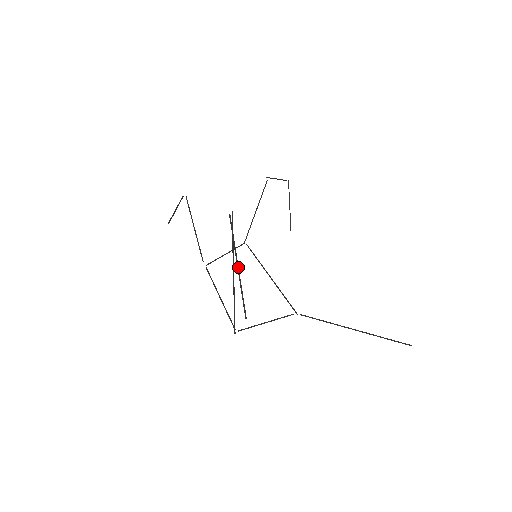
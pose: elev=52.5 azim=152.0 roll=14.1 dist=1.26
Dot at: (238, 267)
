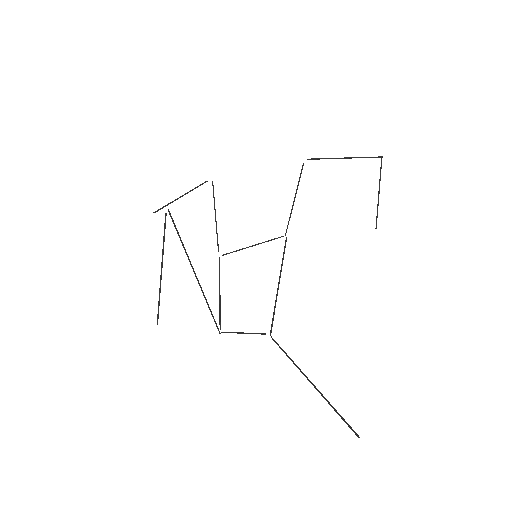
Dot at: (161, 270)
